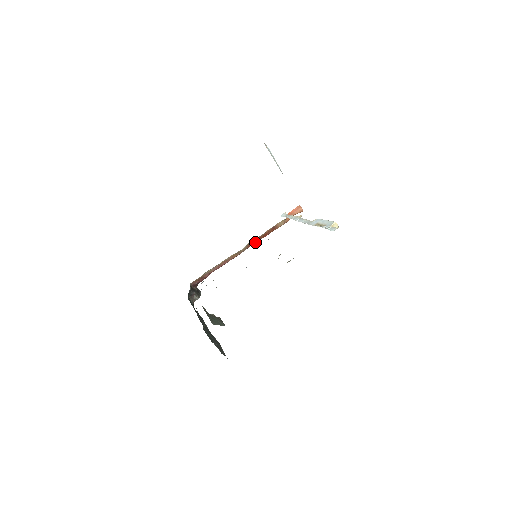
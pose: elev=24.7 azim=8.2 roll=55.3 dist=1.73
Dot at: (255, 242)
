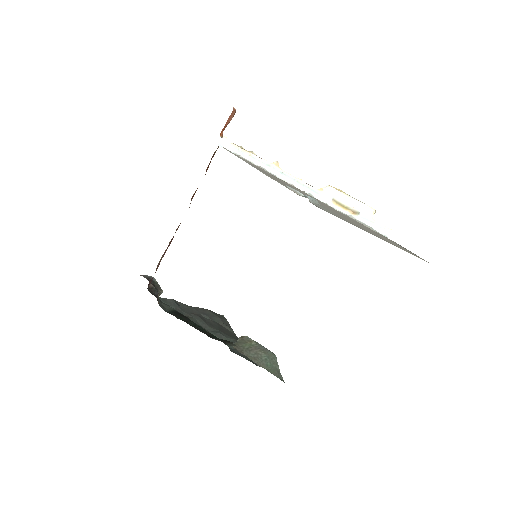
Dot at: (195, 191)
